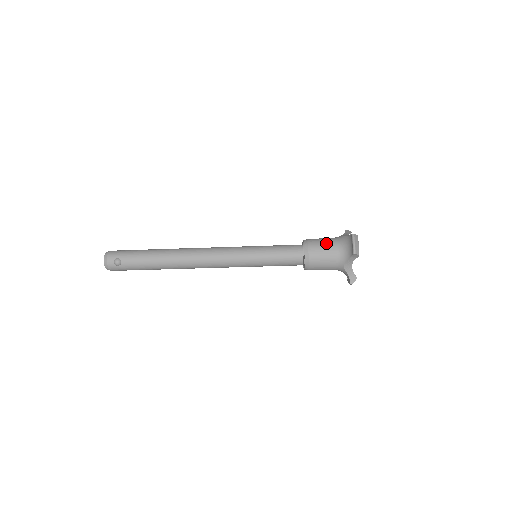
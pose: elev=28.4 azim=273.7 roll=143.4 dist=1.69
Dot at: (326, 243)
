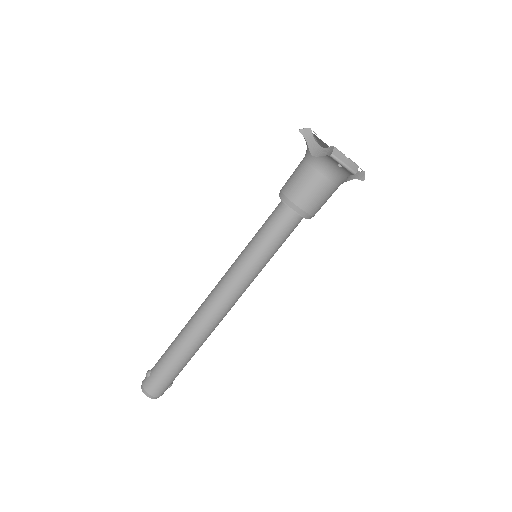
Dot at: occluded
